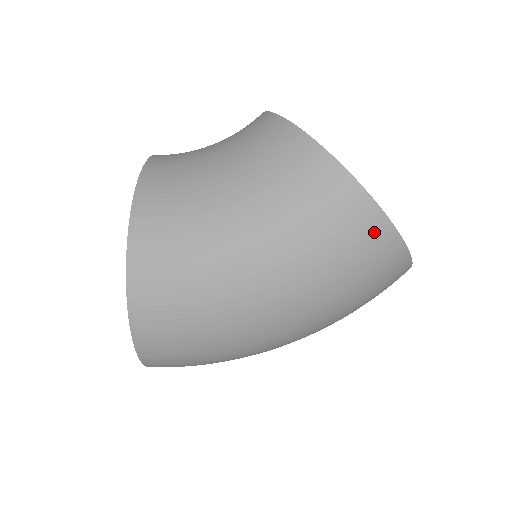
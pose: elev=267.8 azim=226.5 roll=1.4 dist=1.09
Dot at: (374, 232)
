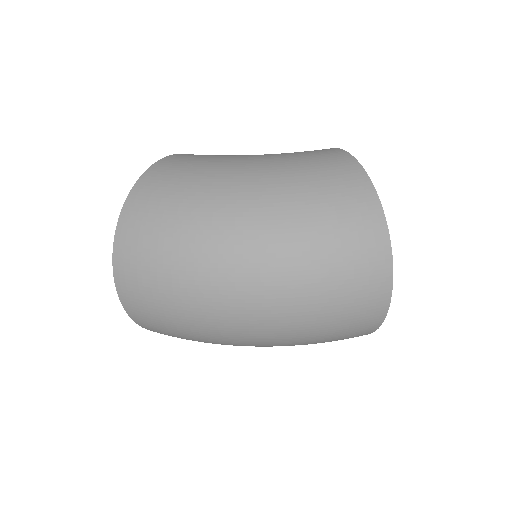
Dot at: (349, 173)
